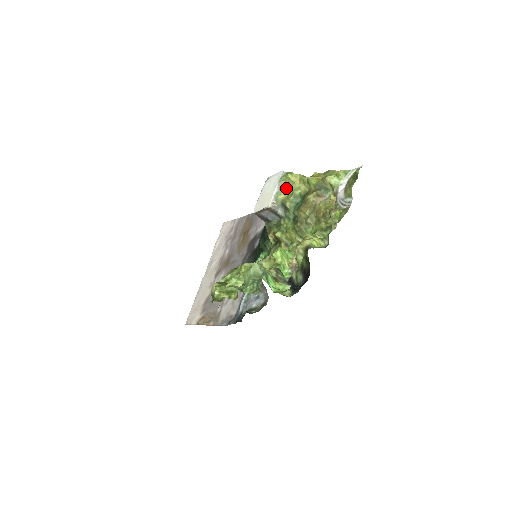
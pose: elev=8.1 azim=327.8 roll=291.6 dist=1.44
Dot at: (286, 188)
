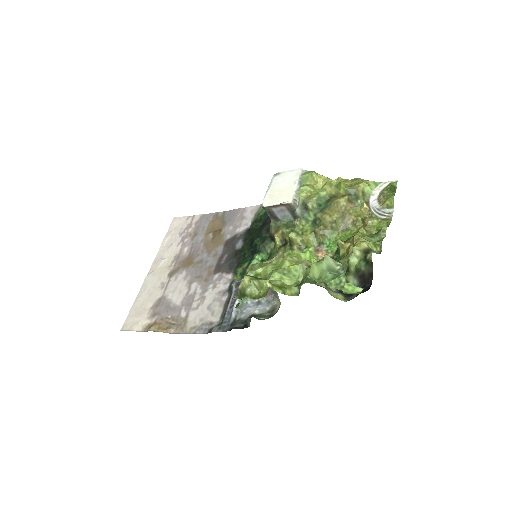
Dot at: (308, 187)
